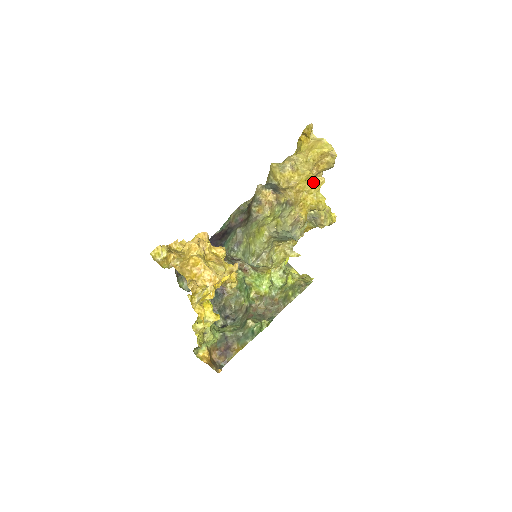
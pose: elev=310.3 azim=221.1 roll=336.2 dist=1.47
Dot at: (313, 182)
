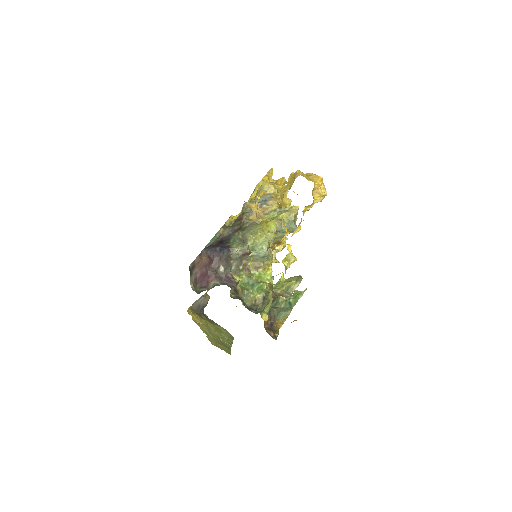
Dot at: (286, 201)
